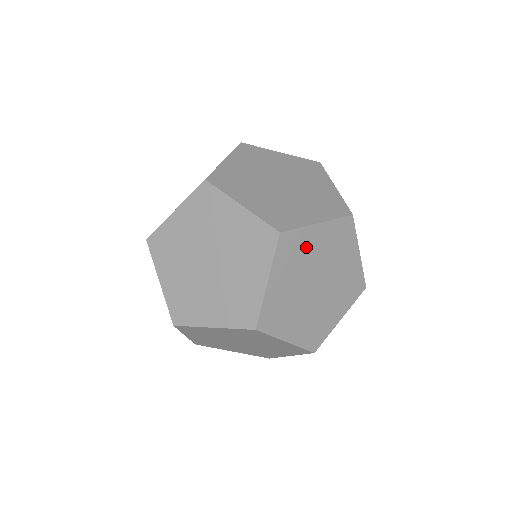
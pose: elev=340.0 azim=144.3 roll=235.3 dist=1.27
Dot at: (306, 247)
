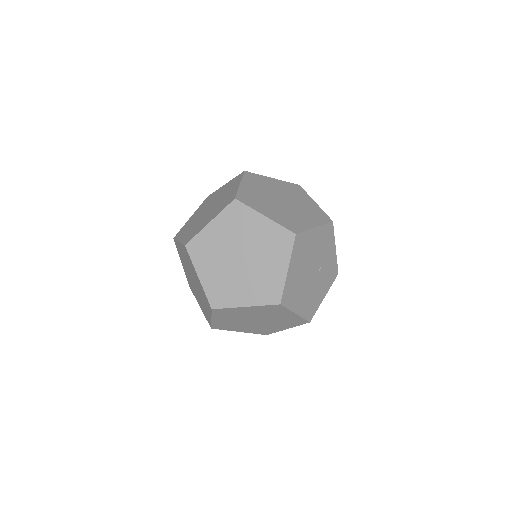
Dot at: (247, 224)
